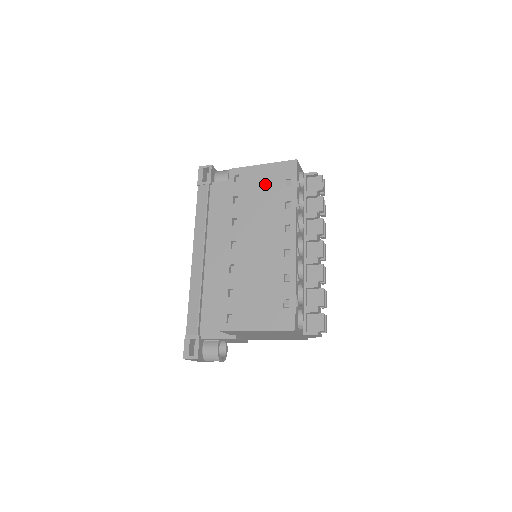
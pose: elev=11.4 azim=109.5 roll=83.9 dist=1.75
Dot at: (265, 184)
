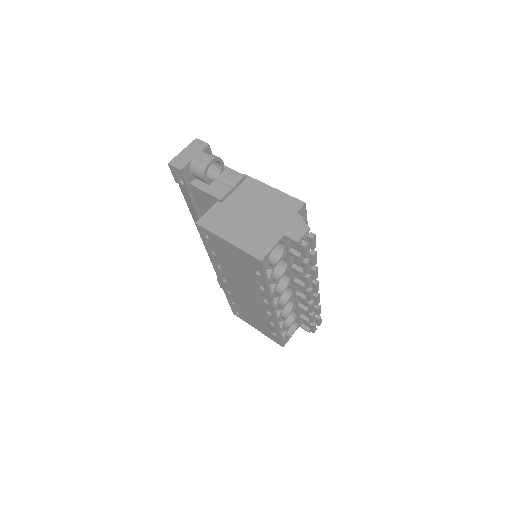
Dot at: (235, 259)
